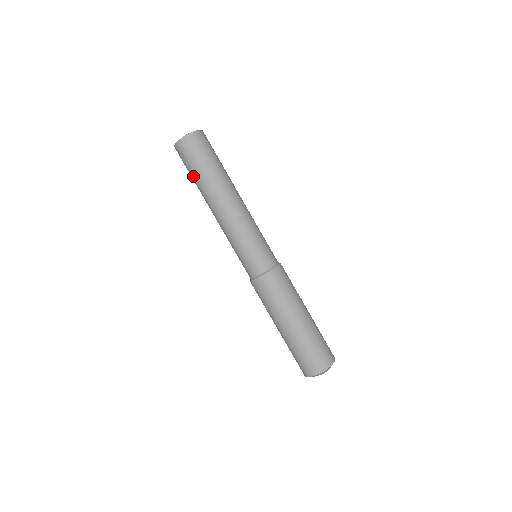
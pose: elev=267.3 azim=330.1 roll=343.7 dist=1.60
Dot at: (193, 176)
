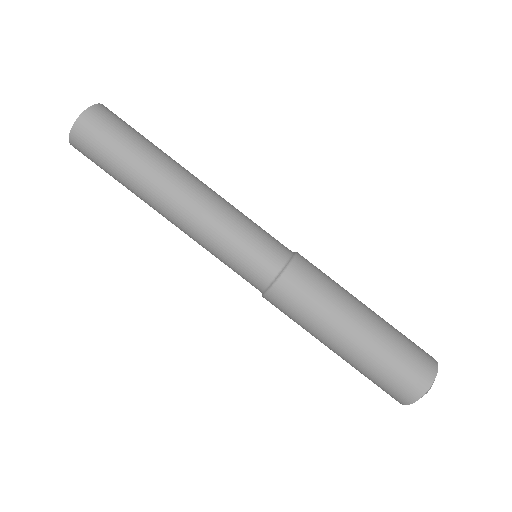
Dot at: (122, 159)
